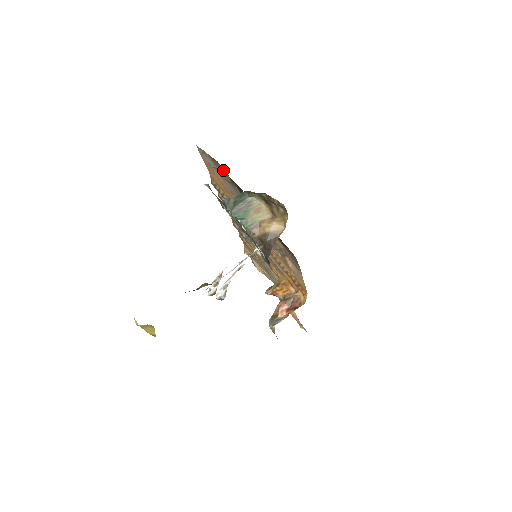
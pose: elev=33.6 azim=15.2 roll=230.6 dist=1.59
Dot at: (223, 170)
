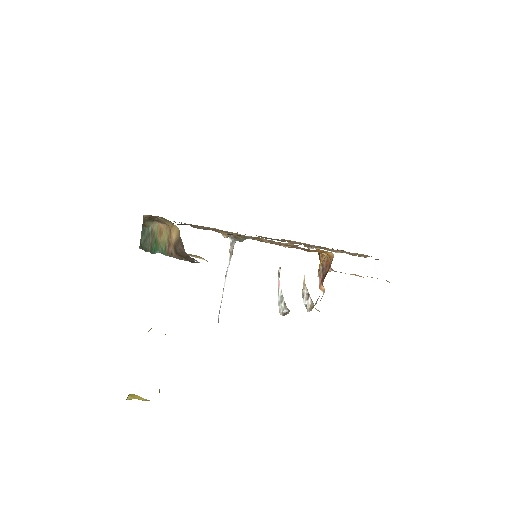
Dot at: occluded
